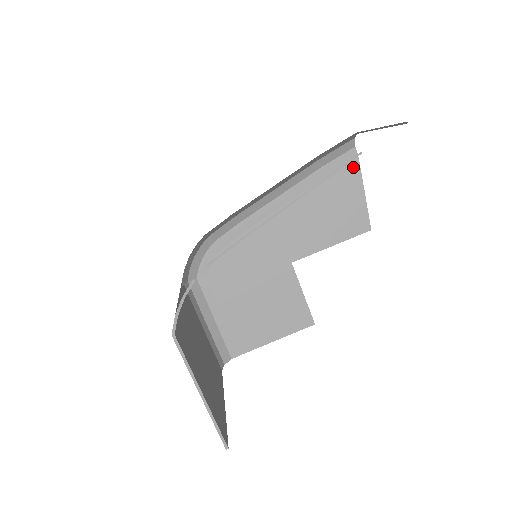
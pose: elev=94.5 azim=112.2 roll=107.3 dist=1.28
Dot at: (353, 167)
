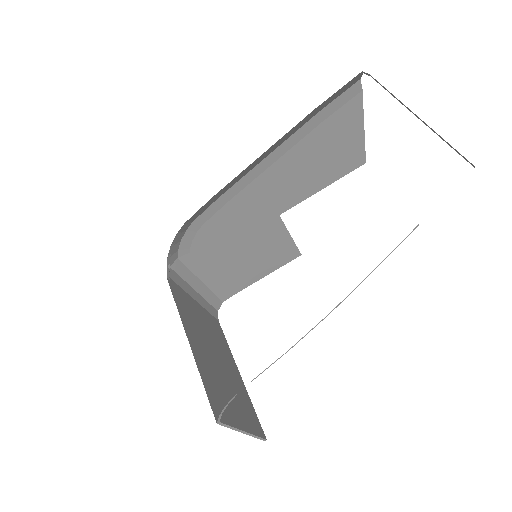
Dot at: (354, 103)
